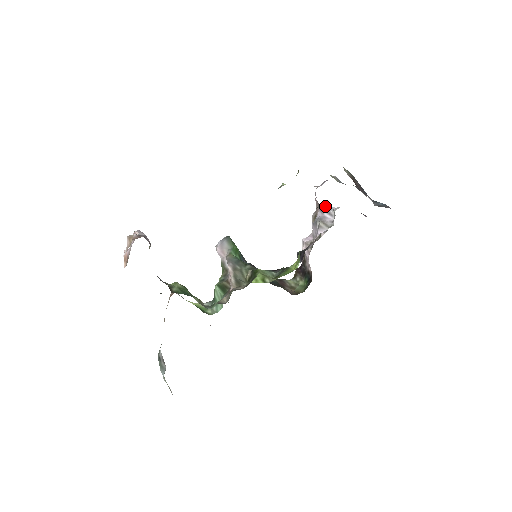
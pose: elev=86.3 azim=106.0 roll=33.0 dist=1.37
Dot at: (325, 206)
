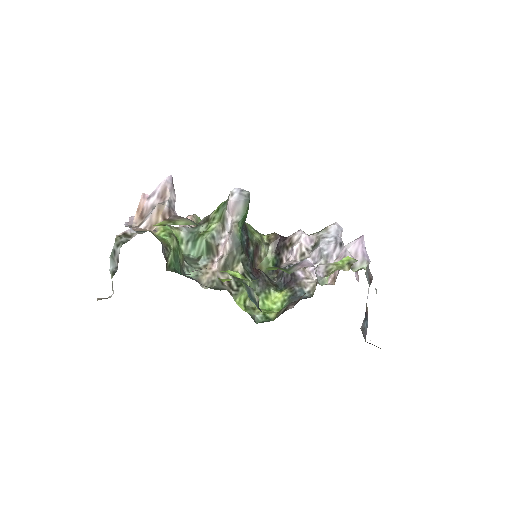
Dot at: (342, 245)
